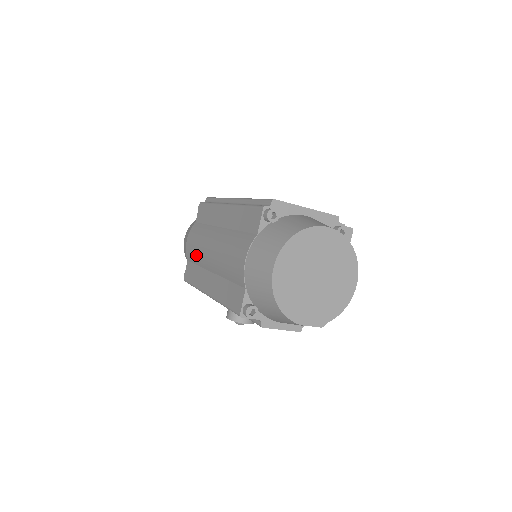
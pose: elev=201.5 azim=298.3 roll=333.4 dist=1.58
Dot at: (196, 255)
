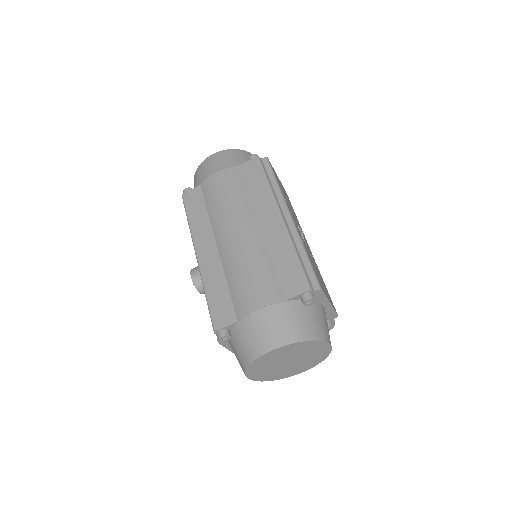
Dot at: (215, 205)
